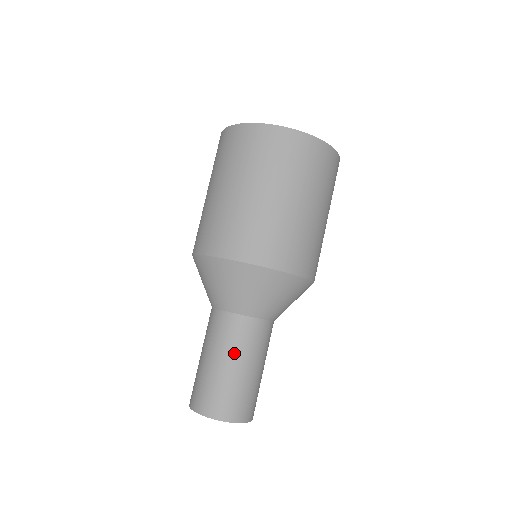
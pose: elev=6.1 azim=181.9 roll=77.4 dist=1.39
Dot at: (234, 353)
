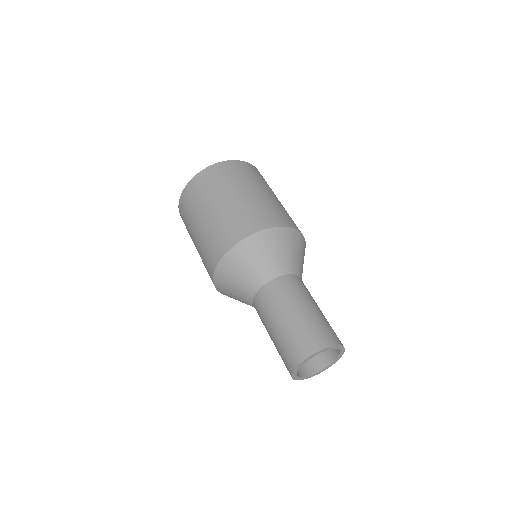
Dot at: (307, 298)
